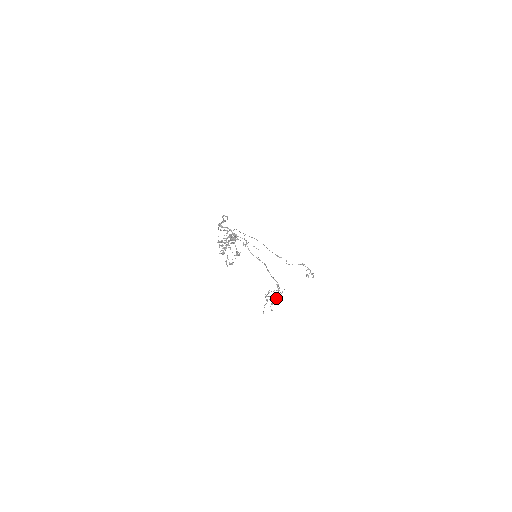
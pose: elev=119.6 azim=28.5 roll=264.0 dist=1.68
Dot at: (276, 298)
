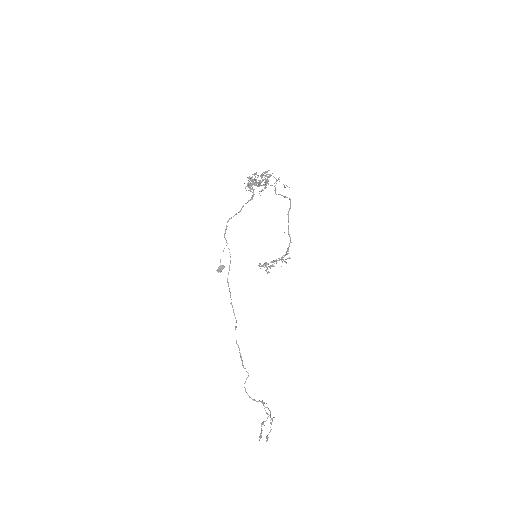
Dot at: occluded
